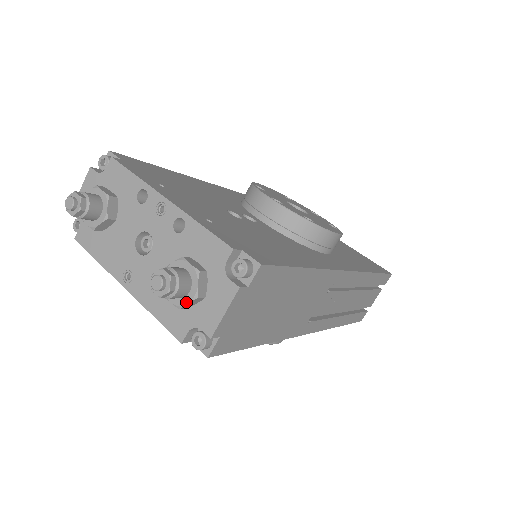
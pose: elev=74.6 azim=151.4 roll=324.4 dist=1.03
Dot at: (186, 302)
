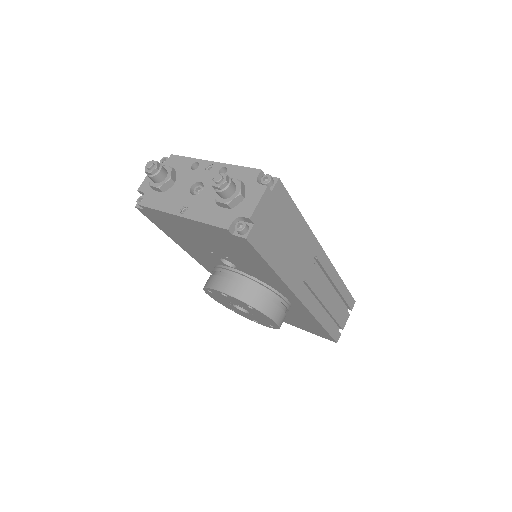
Dot at: (233, 198)
